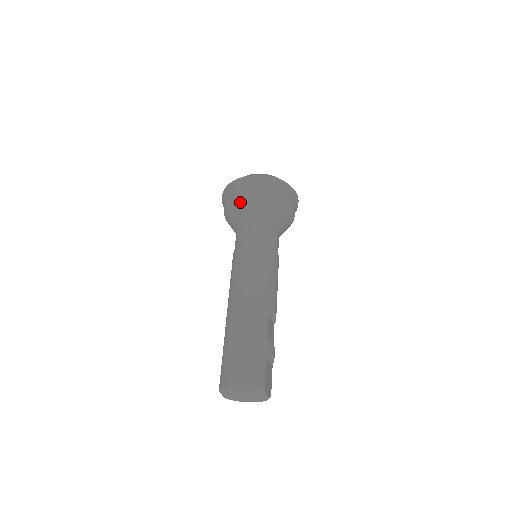
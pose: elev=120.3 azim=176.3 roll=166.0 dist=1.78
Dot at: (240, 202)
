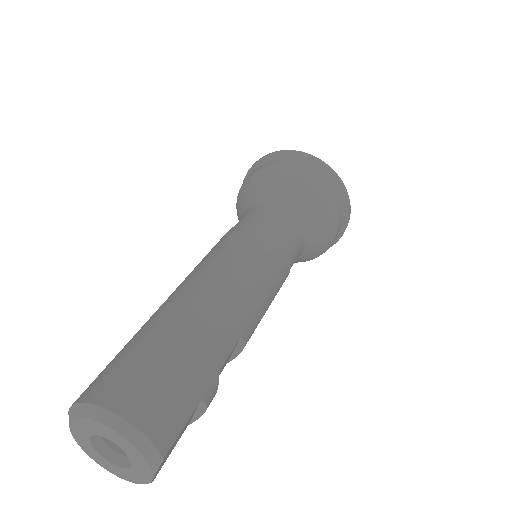
Dot at: (285, 175)
